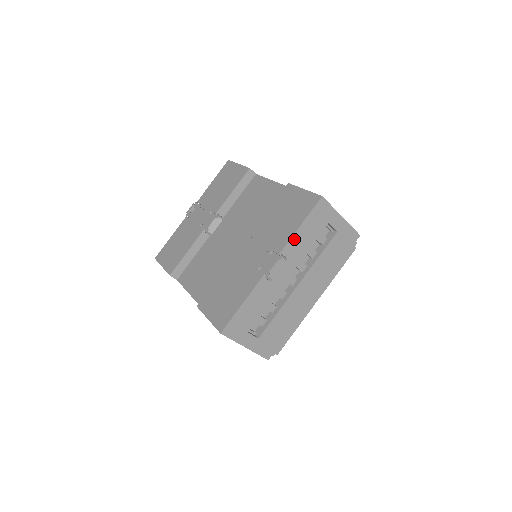
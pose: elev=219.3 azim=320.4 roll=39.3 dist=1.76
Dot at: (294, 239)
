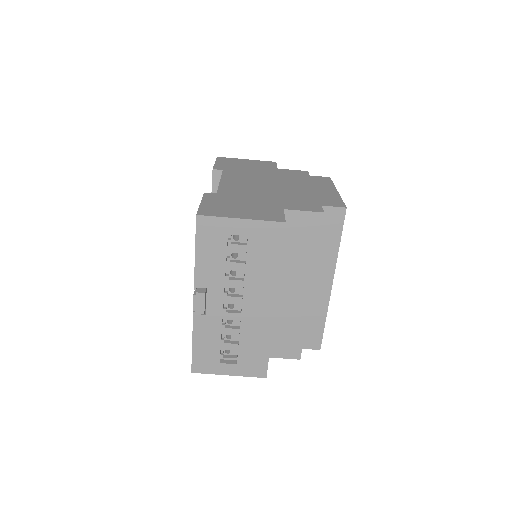
Dot at: (199, 269)
